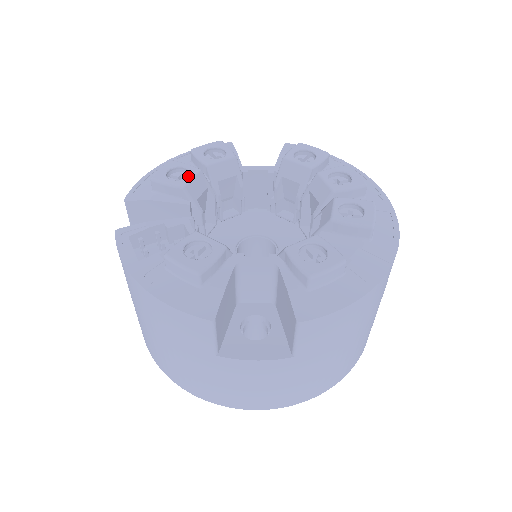
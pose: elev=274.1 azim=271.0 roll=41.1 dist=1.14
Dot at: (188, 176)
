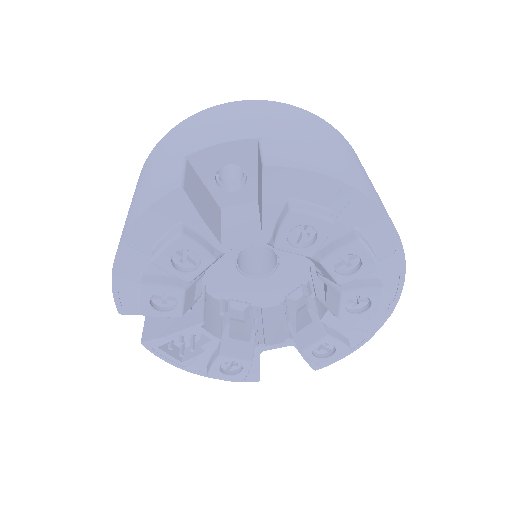
Dot at: (172, 293)
